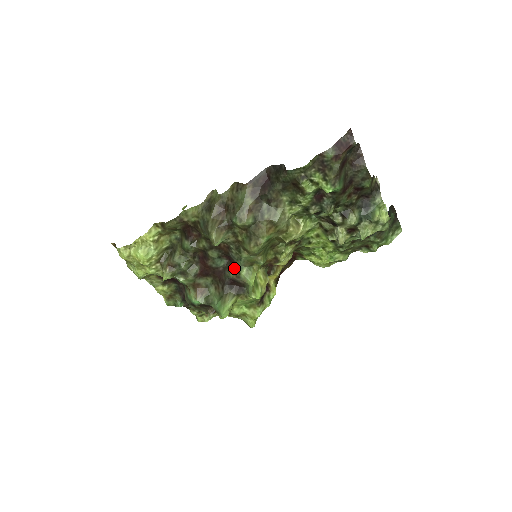
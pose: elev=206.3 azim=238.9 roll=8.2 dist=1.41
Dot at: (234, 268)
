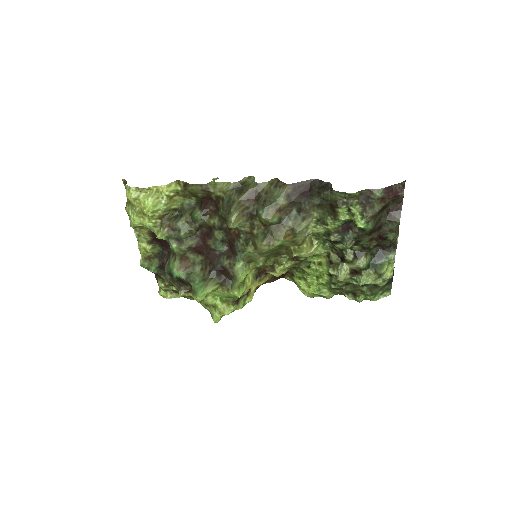
Dot at: (231, 257)
